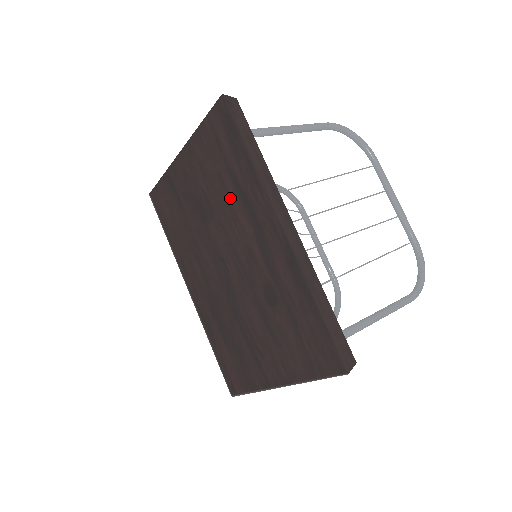
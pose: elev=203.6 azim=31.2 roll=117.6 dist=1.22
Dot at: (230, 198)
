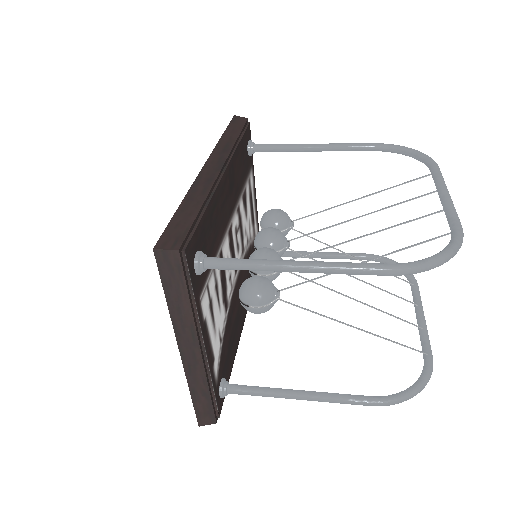
Dot at: occluded
